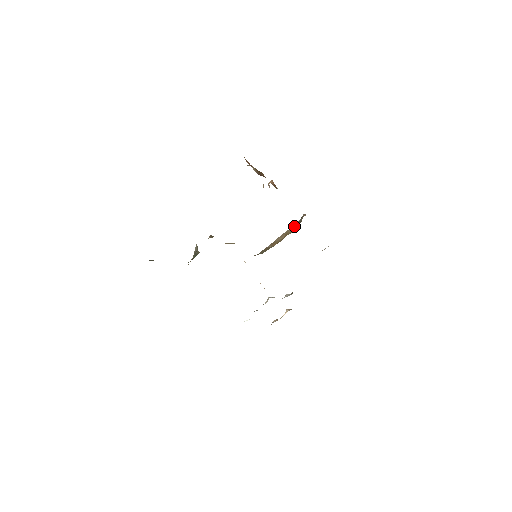
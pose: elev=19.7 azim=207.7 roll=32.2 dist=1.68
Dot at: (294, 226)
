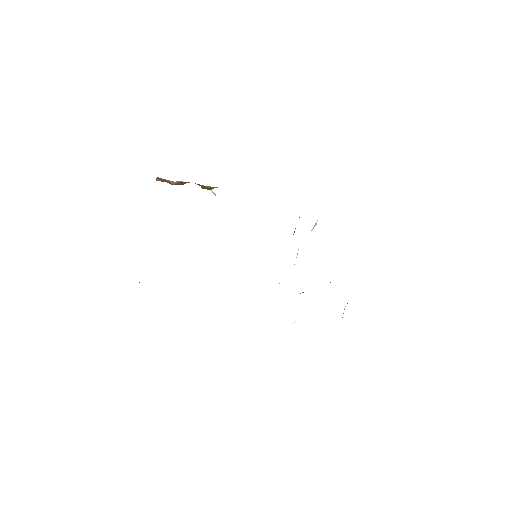
Dot at: (299, 217)
